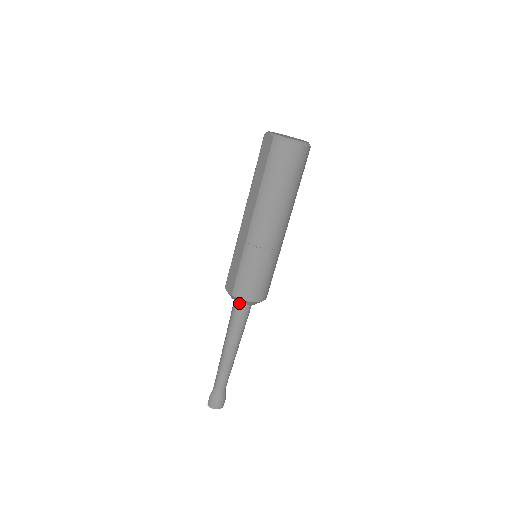
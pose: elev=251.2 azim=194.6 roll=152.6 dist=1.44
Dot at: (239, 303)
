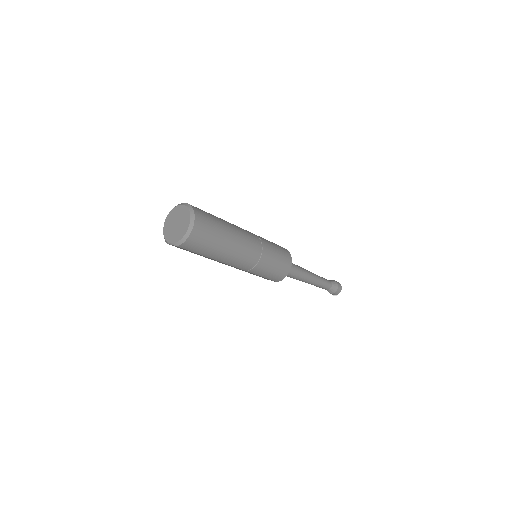
Dot at: occluded
